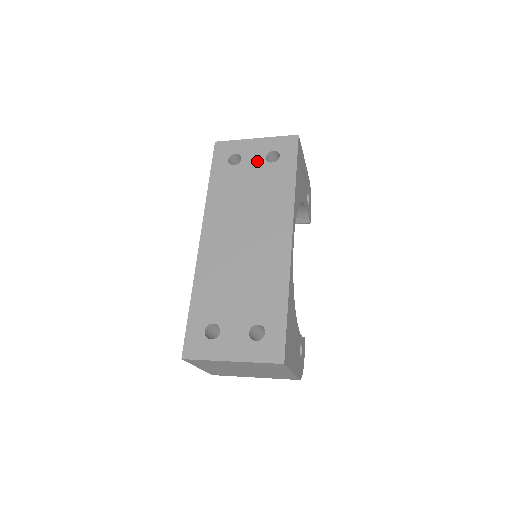
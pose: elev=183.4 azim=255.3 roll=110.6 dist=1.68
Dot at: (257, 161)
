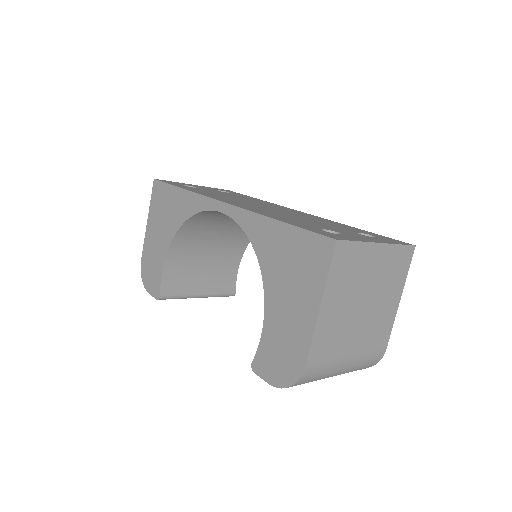
Dot at: (213, 190)
